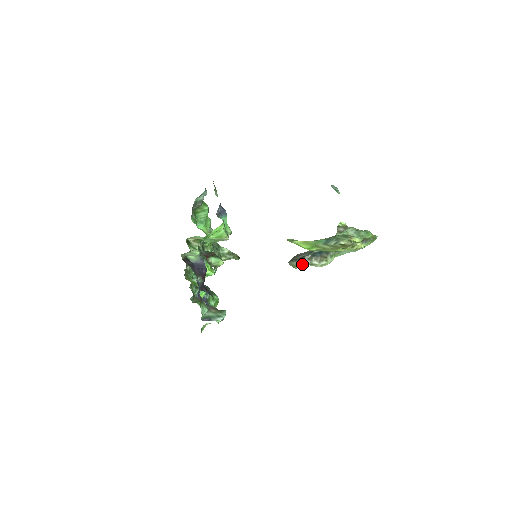
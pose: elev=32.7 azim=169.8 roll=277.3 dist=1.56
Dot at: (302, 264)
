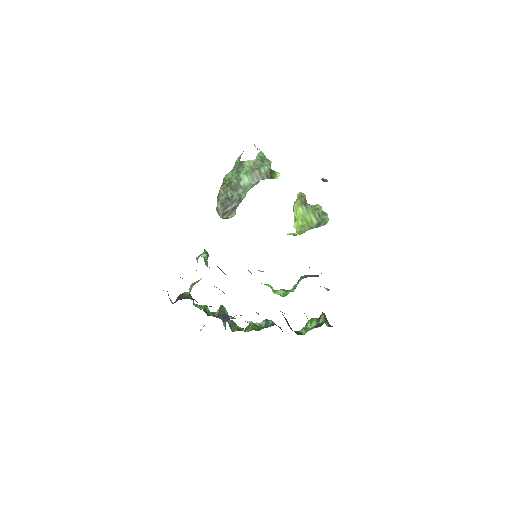
Dot at: occluded
